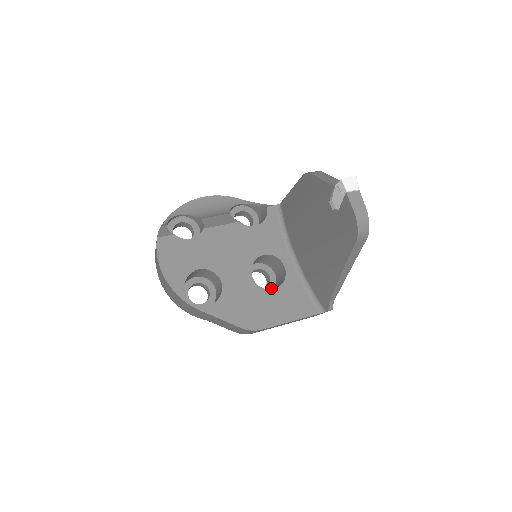
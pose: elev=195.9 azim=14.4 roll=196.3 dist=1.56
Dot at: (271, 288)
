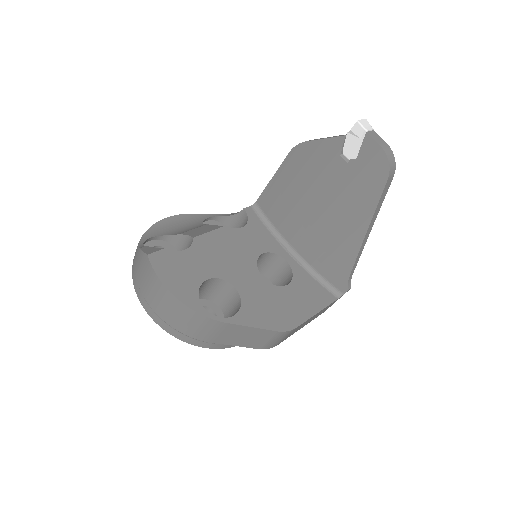
Dot at: occluded
